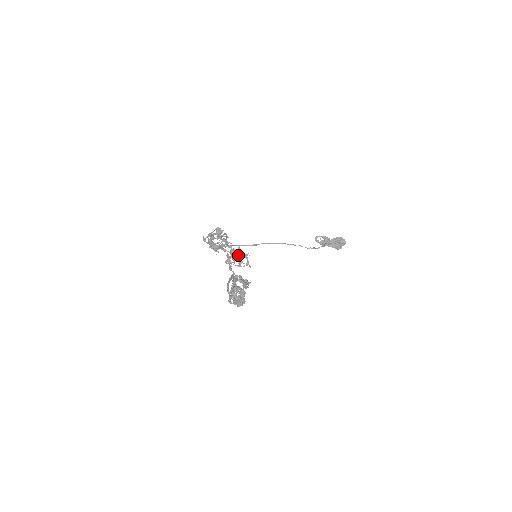
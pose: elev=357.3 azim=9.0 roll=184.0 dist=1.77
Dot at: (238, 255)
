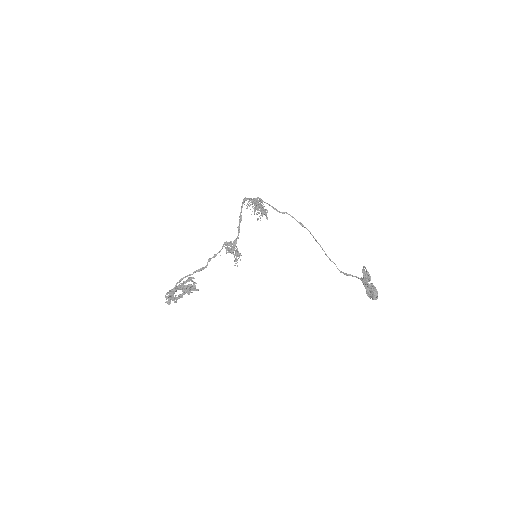
Dot at: occluded
